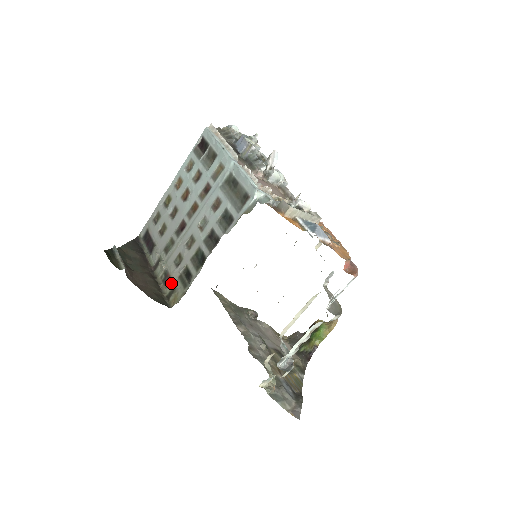
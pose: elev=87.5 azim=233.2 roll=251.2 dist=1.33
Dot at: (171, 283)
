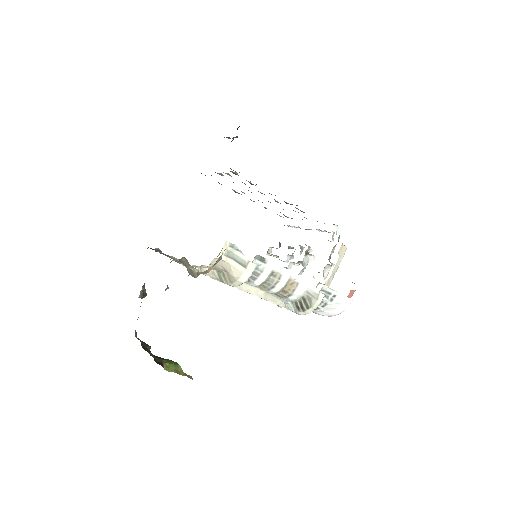
Dot at: occluded
